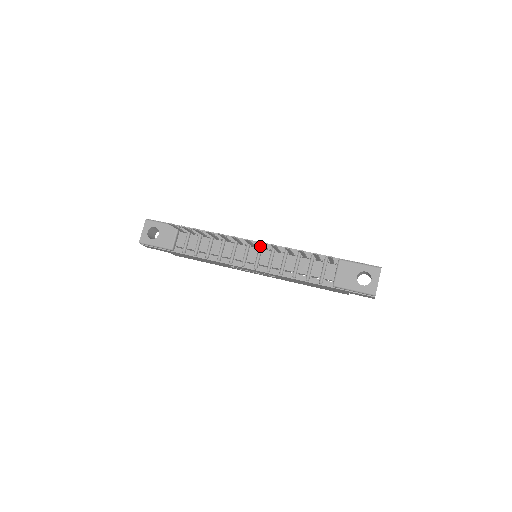
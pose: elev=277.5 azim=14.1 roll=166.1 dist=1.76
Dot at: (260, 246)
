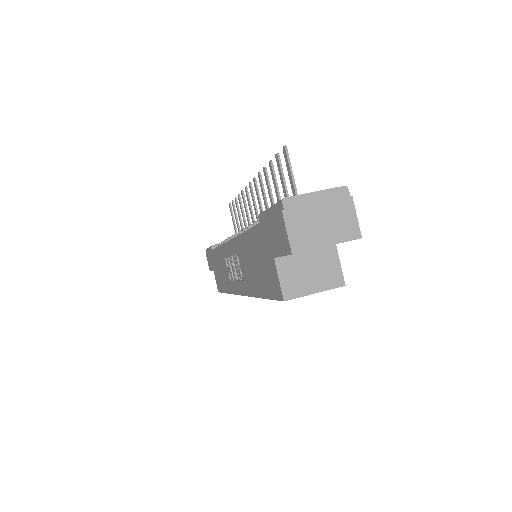
Dot at: occluded
